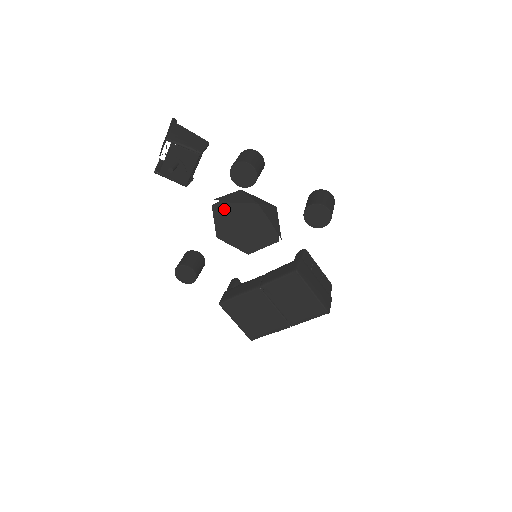
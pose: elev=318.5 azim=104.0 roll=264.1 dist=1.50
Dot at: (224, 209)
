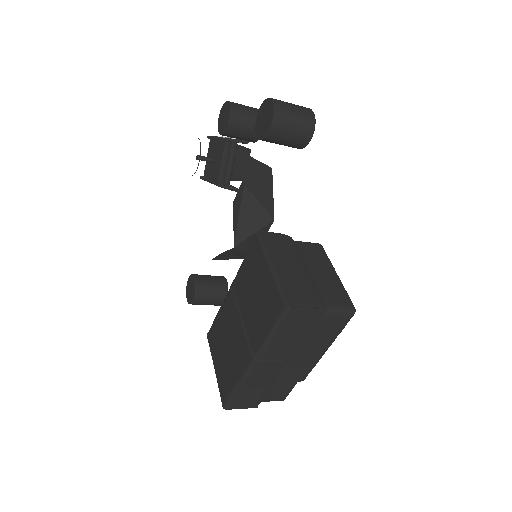
Dot at: (239, 200)
